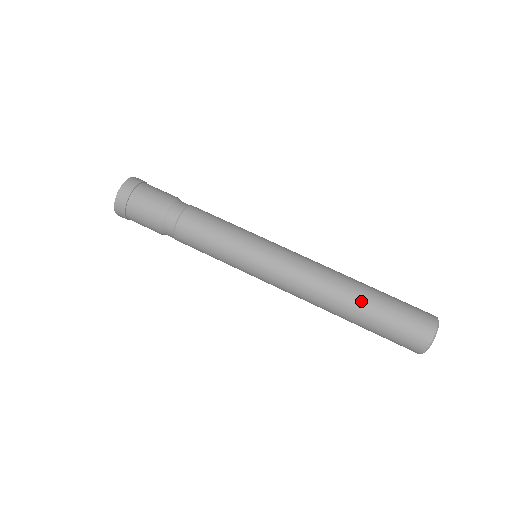
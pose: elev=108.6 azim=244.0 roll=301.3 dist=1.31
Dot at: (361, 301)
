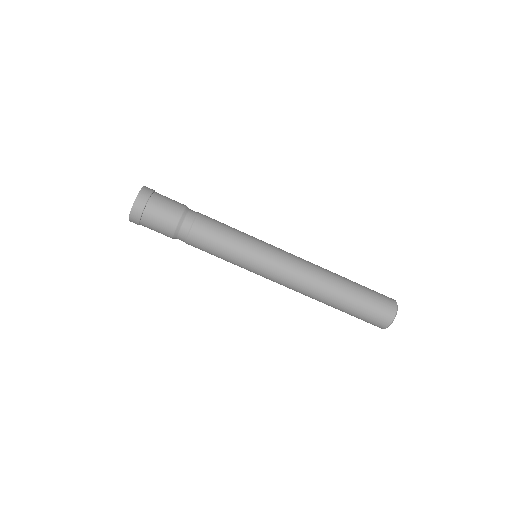
Dot at: (344, 288)
